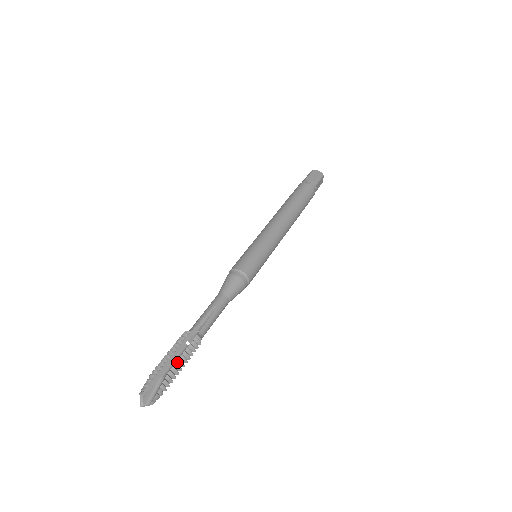
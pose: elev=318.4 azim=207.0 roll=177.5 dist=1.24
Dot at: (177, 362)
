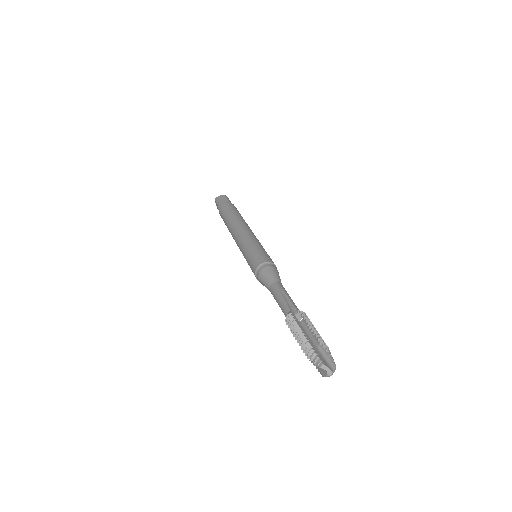
Dot at: (312, 332)
